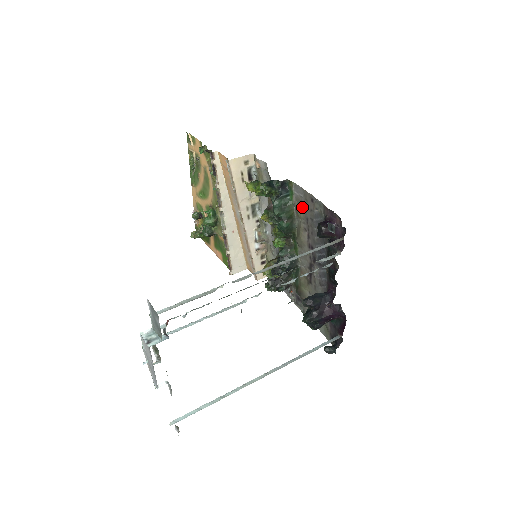
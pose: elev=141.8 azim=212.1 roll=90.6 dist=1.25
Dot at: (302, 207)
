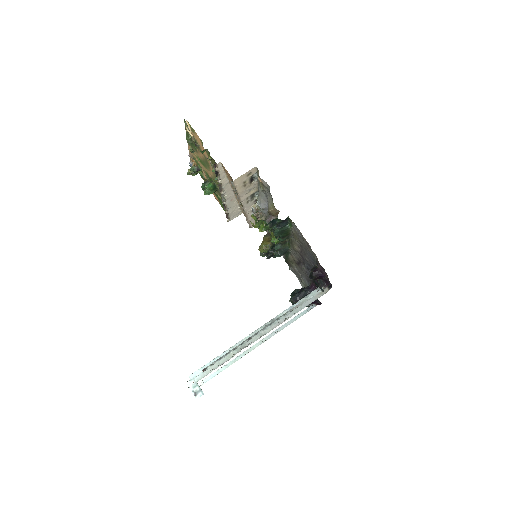
Dot at: (299, 239)
